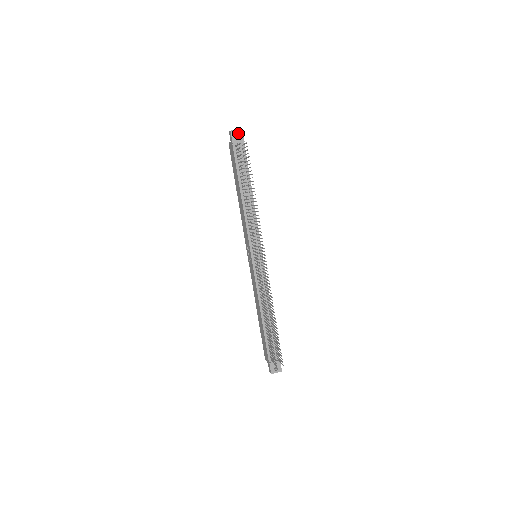
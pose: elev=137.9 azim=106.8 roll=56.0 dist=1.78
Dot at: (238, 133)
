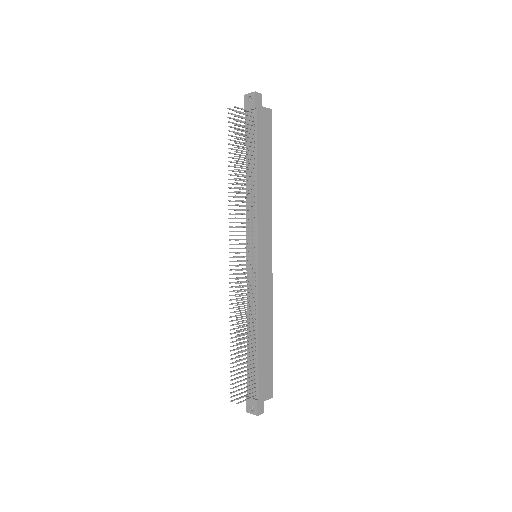
Dot at: (253, 97)
